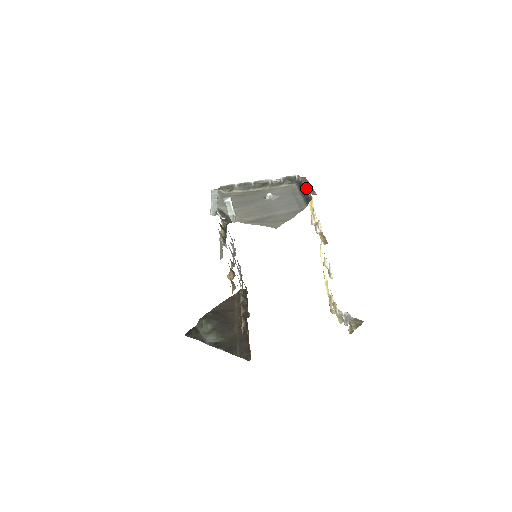
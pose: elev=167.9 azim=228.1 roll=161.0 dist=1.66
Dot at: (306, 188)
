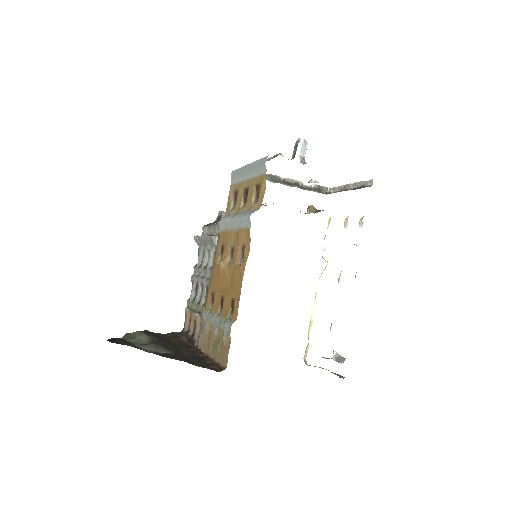
Dot at: (352, 188)
